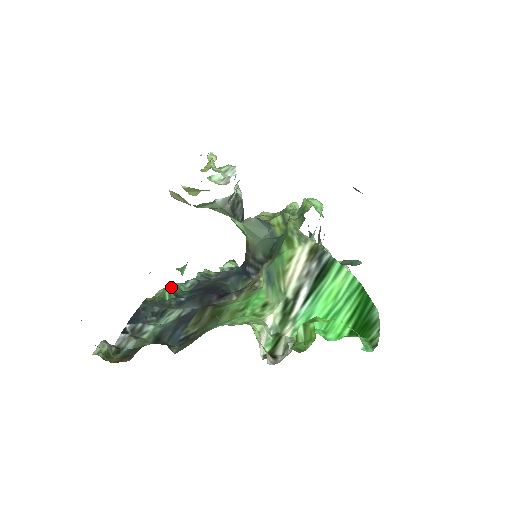
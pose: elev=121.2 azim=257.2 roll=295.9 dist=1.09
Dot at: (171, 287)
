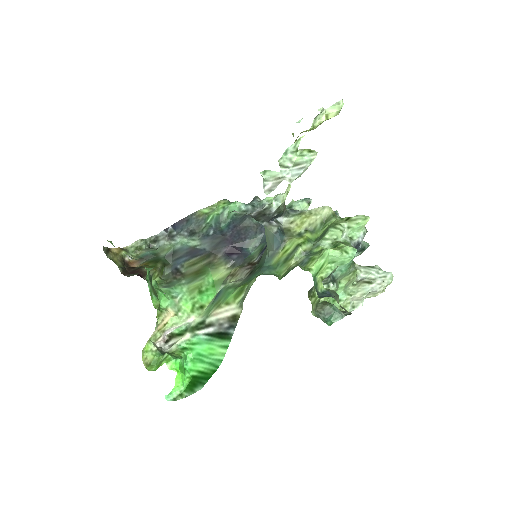
Dot at: (223, 209)
